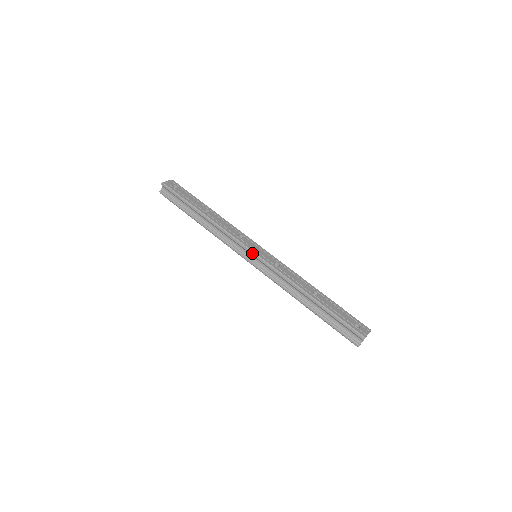
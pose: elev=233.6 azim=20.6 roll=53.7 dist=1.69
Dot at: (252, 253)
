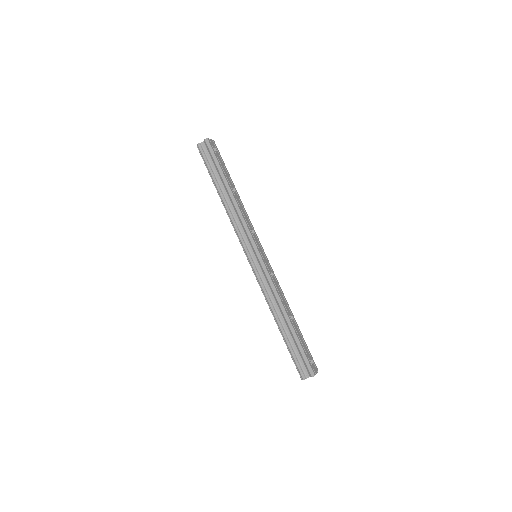
Dot at: (257, 252)
